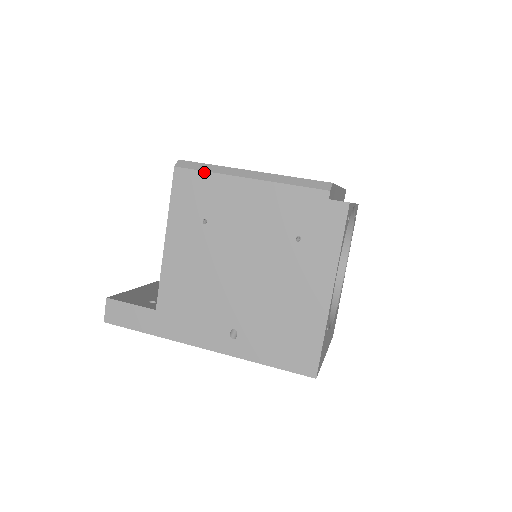
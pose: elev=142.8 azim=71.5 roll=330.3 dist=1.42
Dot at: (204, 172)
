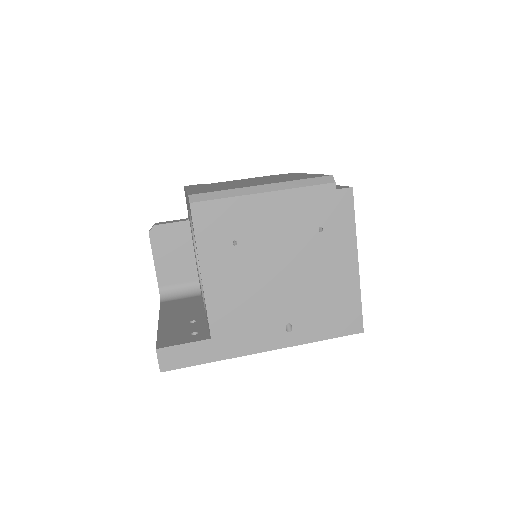
Dot at: (221, 199)
